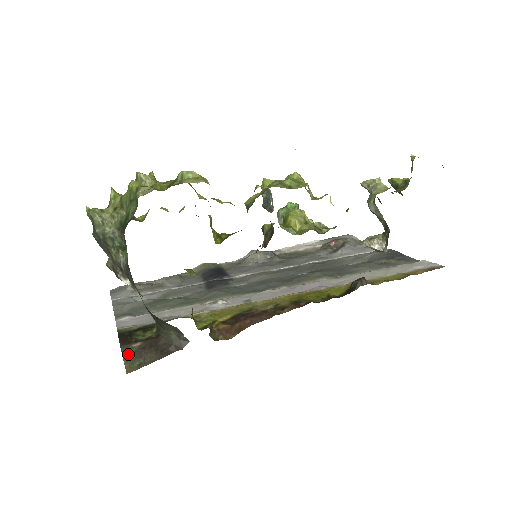
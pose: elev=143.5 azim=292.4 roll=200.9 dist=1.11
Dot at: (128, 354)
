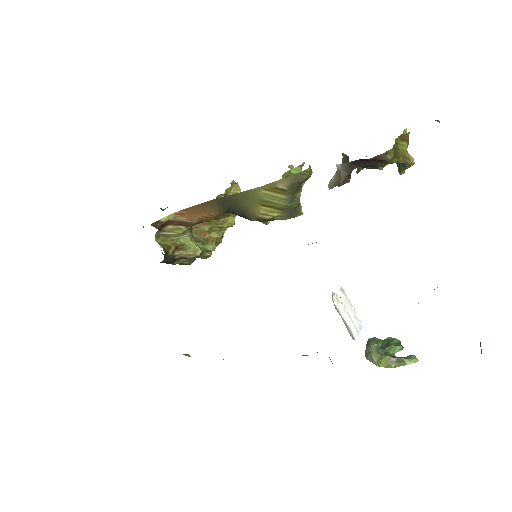
Dot at: occluded
